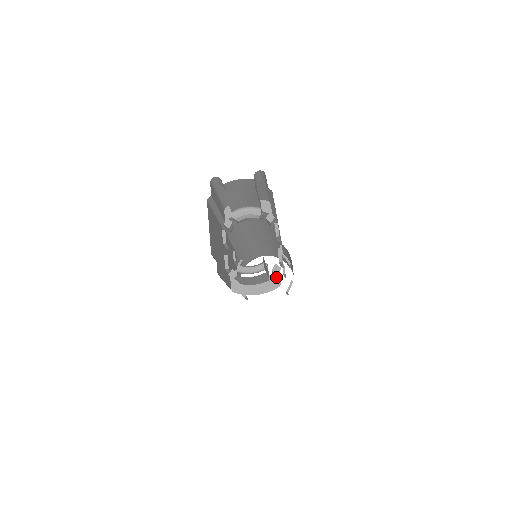
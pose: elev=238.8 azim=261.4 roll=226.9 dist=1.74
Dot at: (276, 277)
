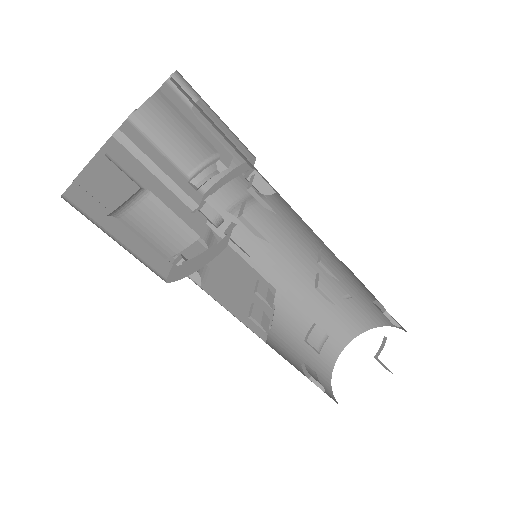
Dot at: (225, 239)
